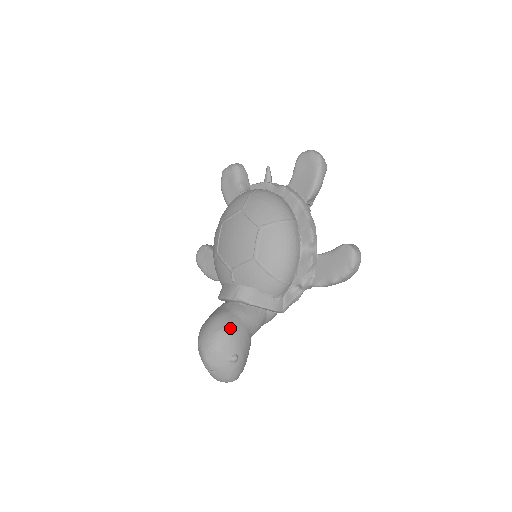
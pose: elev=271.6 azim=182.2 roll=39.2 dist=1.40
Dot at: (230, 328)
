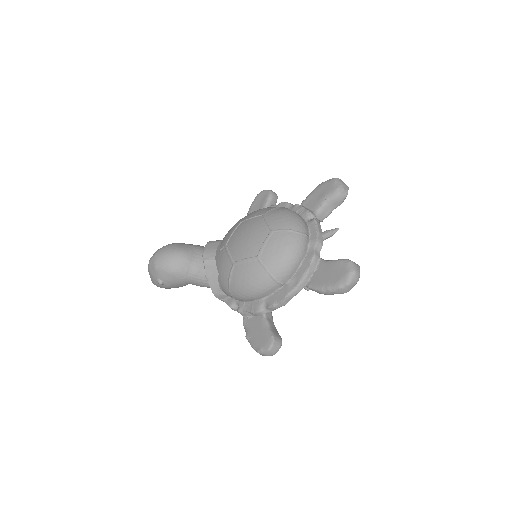
Dot at: (175, 270)
